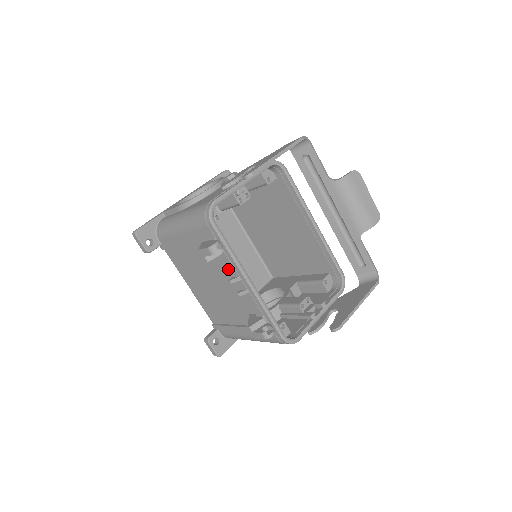
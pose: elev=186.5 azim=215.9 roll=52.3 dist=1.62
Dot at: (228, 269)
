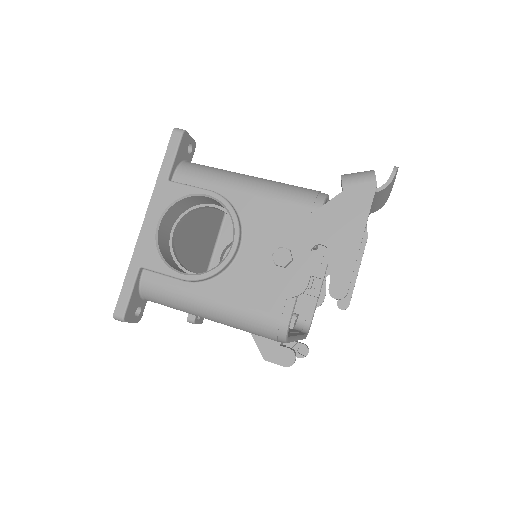
Dot at: occluded
